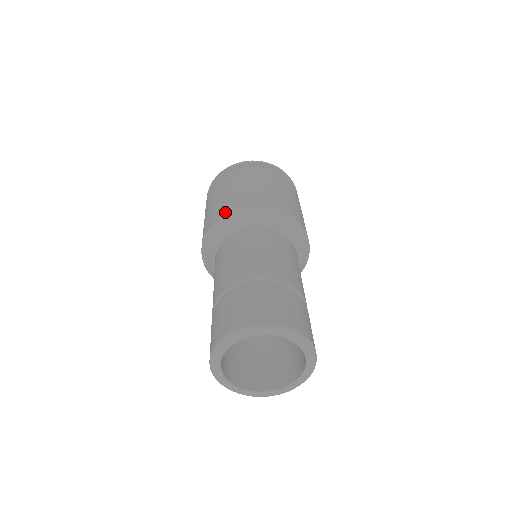
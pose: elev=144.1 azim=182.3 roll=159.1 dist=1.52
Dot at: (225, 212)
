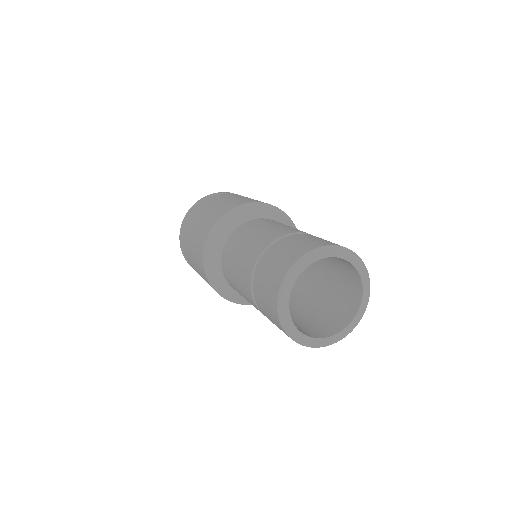
Dot at: (267, 203)
